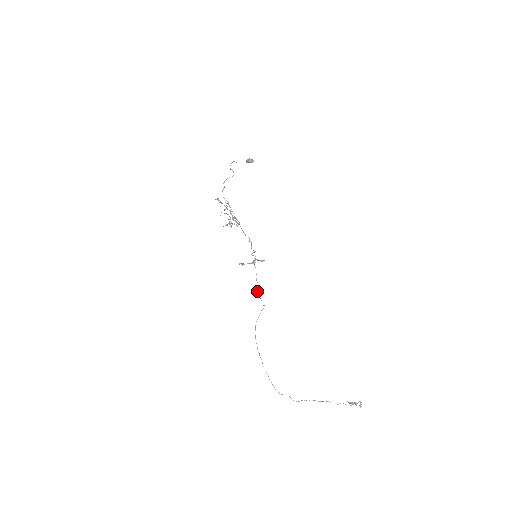
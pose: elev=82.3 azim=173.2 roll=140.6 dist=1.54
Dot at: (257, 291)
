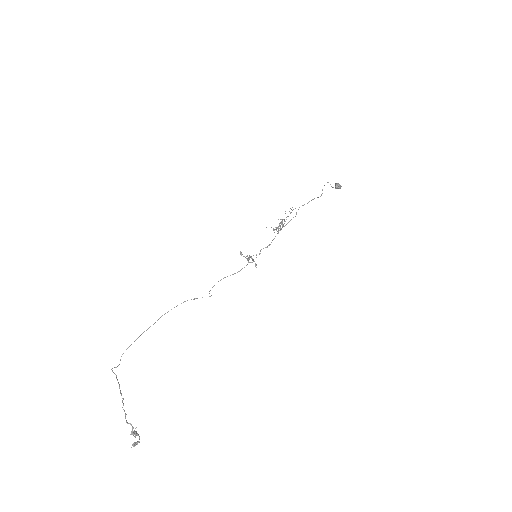
Dot at: occluded
